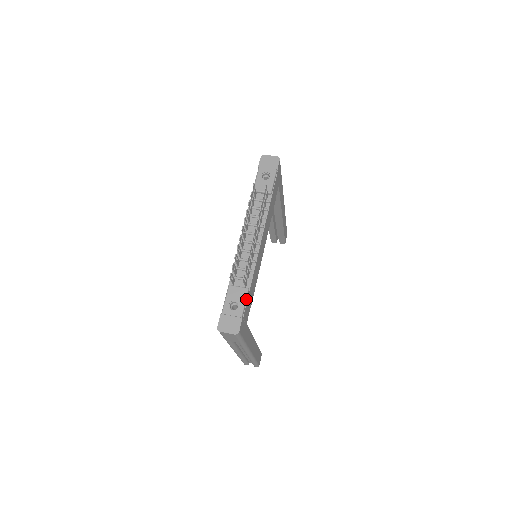
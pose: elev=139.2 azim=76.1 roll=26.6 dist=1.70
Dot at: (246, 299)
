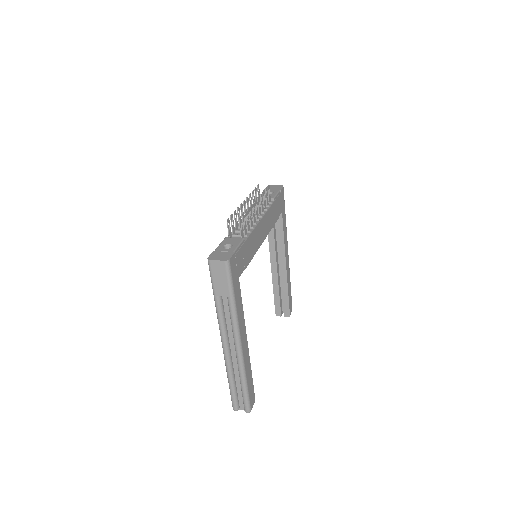
Dot at: (240, 244)
